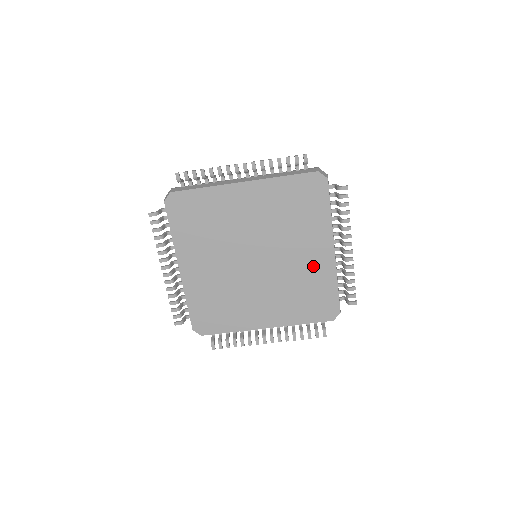
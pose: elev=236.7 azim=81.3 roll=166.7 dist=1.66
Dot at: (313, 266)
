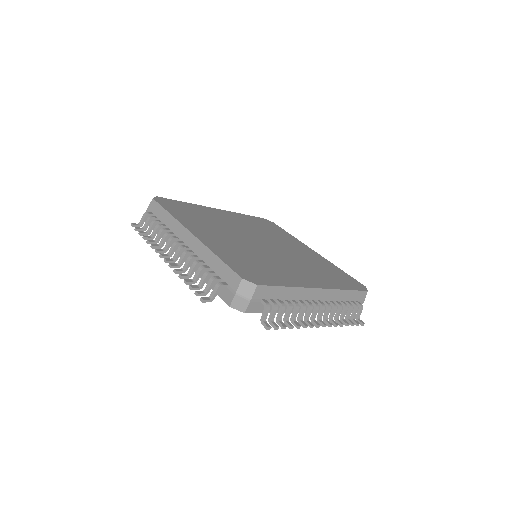
Dot at: occluded
